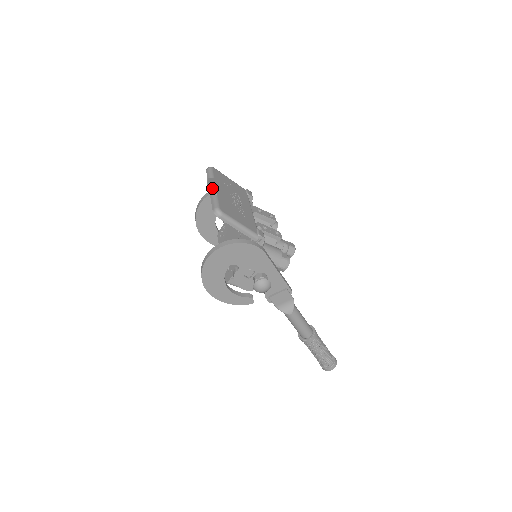
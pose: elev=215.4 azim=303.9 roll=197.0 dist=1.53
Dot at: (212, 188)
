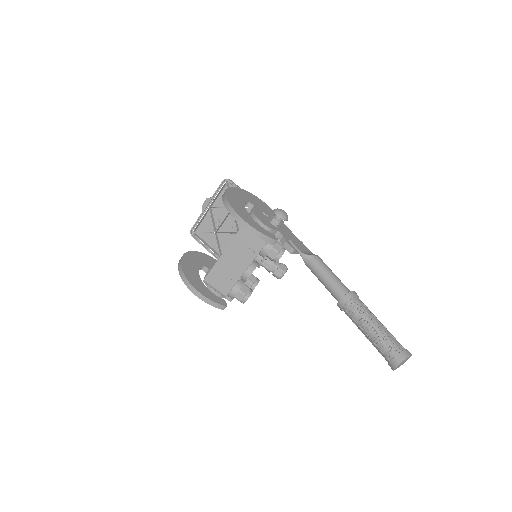
Dot at: occluded
